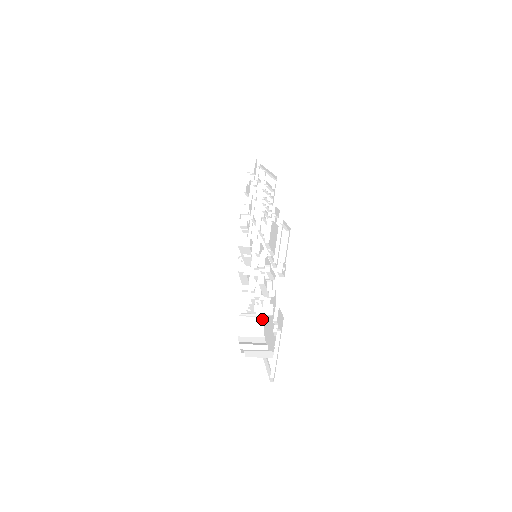
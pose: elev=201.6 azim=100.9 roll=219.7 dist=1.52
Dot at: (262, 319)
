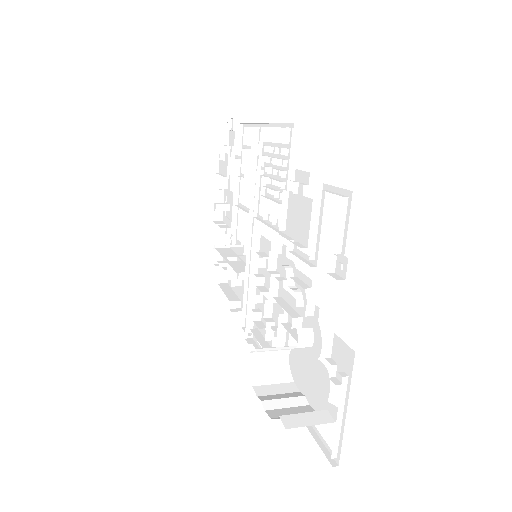
Dot at: (286, 353)
